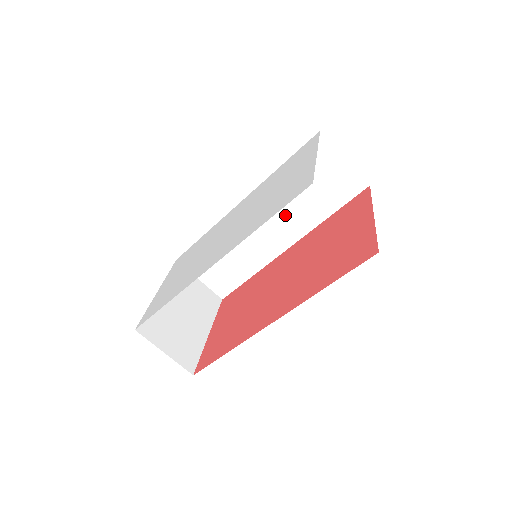
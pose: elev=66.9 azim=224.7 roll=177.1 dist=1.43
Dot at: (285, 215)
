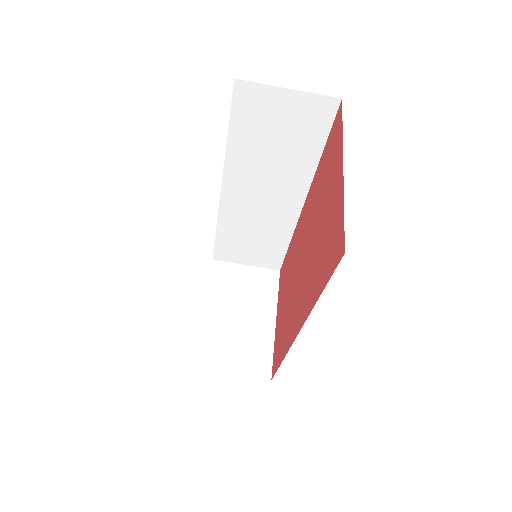
Dot at: (273, 178)
